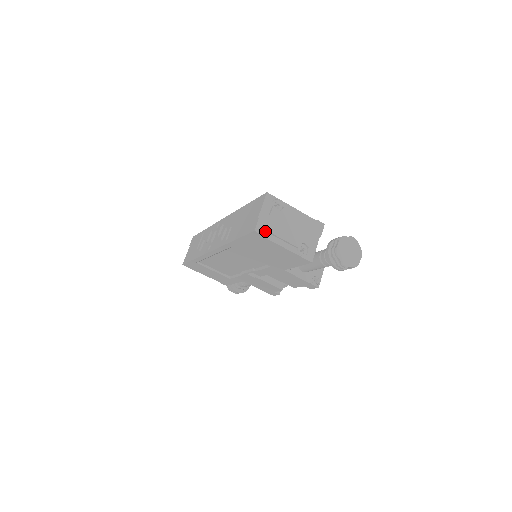
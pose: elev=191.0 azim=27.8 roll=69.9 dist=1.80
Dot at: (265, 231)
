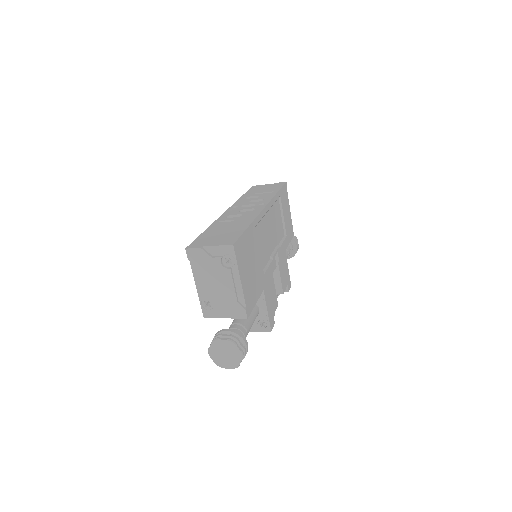
Dot at: (193, 259)
